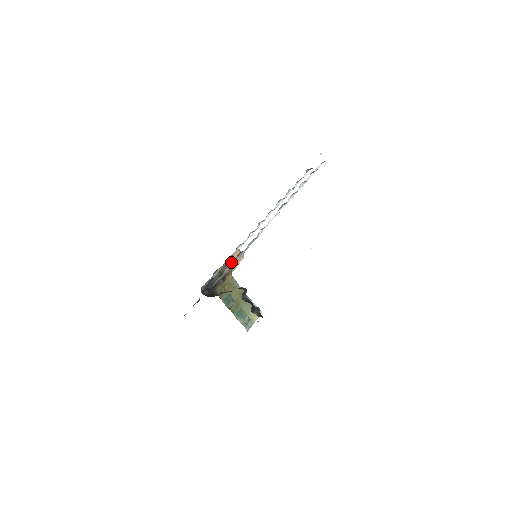
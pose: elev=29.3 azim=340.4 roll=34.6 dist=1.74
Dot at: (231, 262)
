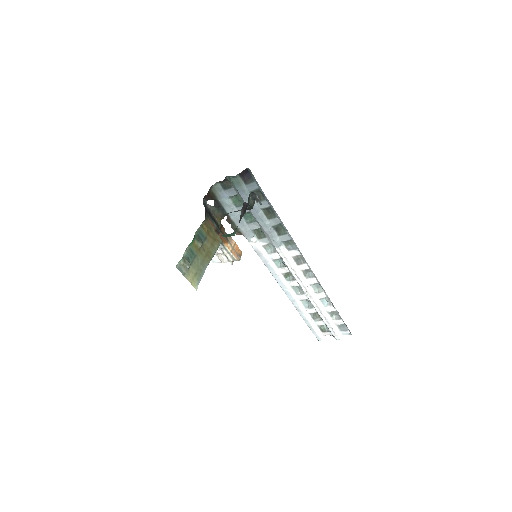
Dot at: (231, 242)
